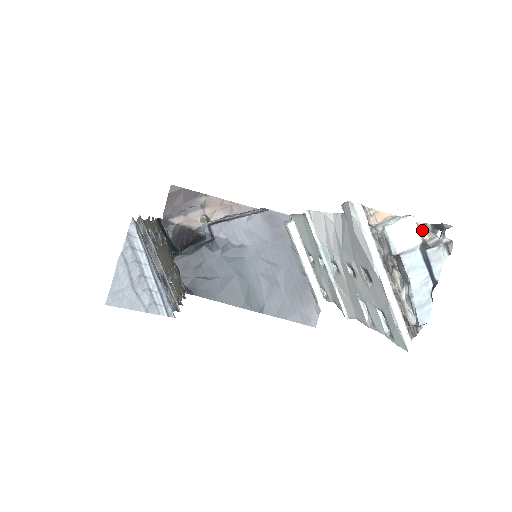
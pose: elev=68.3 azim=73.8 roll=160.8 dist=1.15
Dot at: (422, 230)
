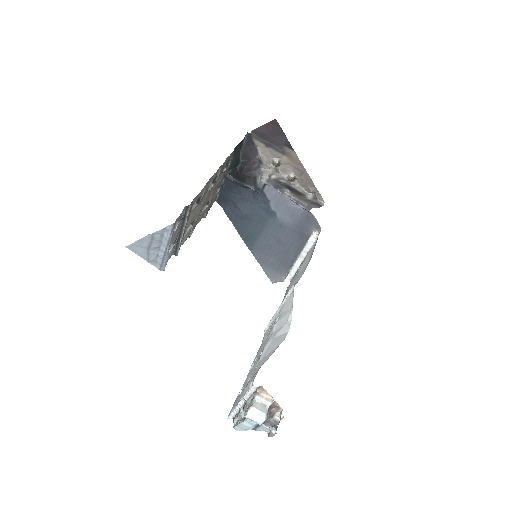
Dot at: (280, 410)
